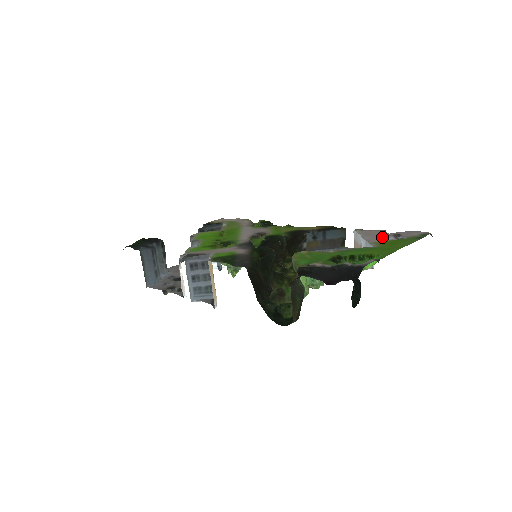
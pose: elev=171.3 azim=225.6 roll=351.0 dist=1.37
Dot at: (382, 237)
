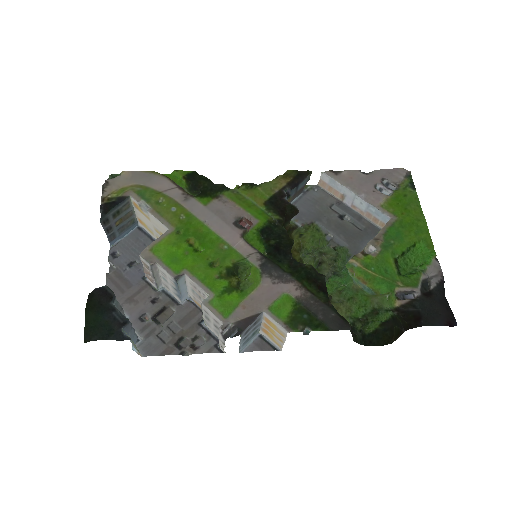
Dot at: (377, 192)
